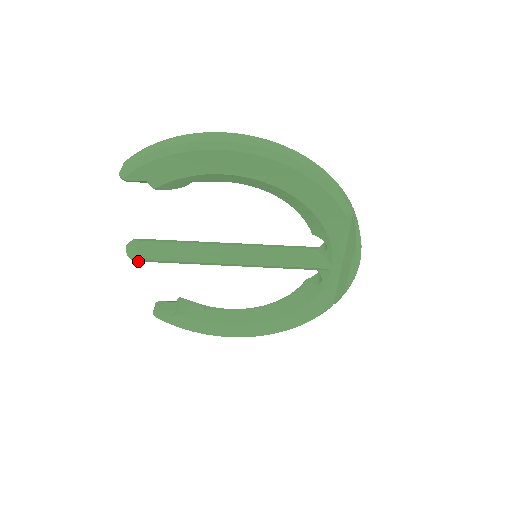
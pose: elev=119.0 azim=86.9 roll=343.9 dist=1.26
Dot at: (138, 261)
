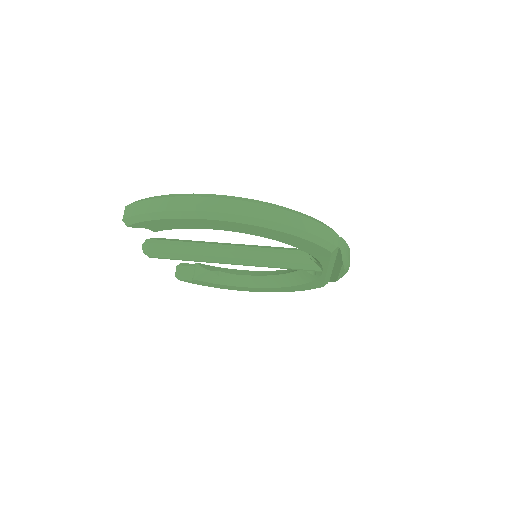
Dot at: occluded
